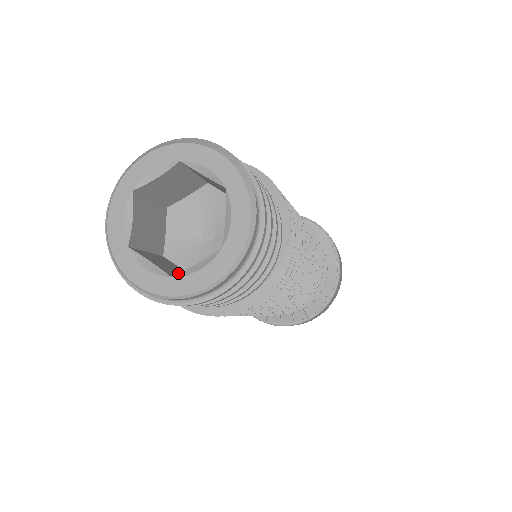
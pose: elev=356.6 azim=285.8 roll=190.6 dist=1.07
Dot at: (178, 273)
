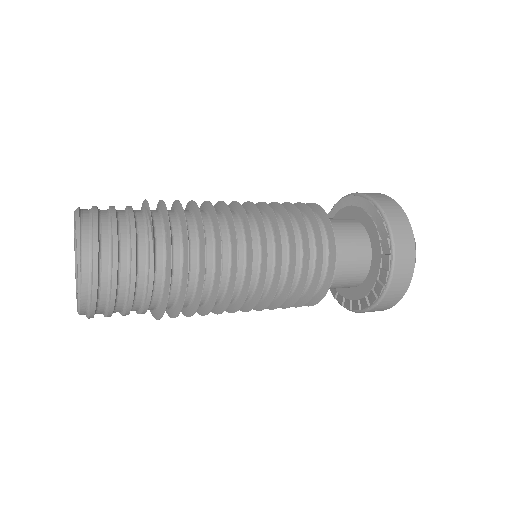
Dot at: occluded
